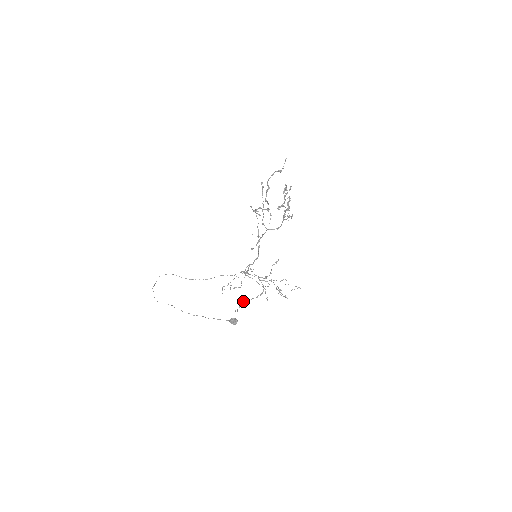
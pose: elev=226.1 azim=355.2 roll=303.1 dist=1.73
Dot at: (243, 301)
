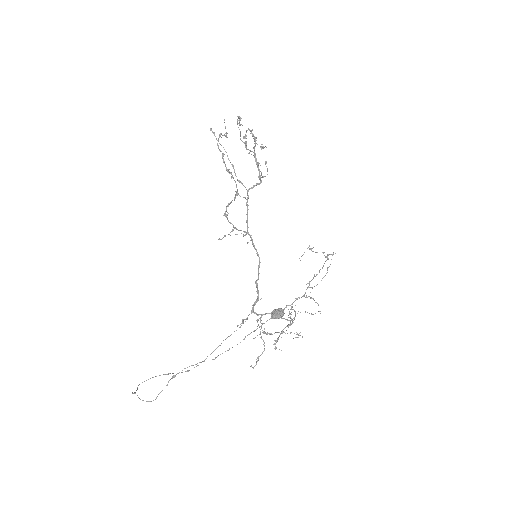
Dot at: occluded
